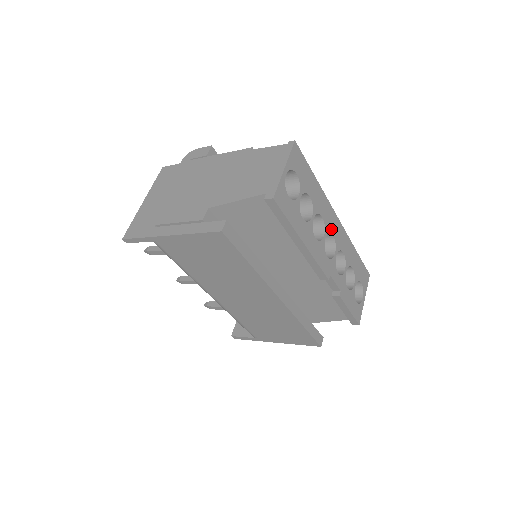
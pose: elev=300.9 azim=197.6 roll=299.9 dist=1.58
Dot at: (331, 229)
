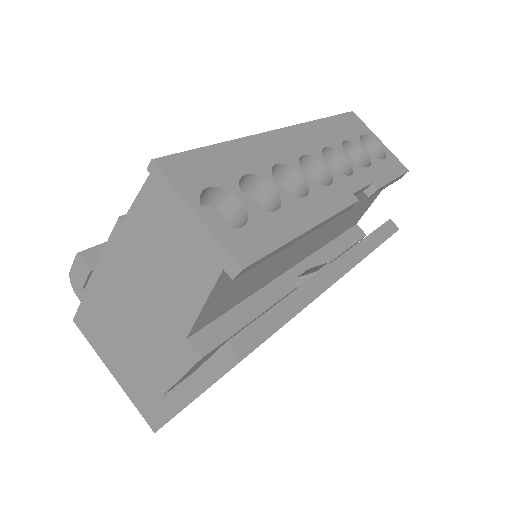
Dot at: (293, 154)
